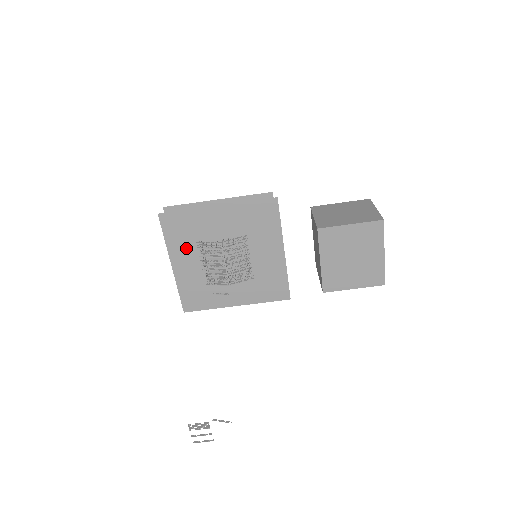
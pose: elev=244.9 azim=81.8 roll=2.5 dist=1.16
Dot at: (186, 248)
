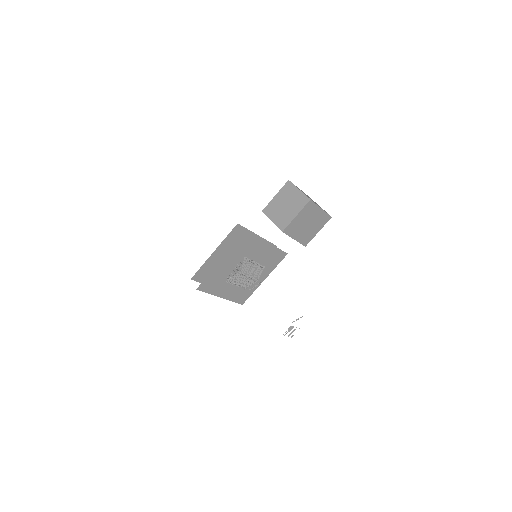
Dot at: (221, 286)
